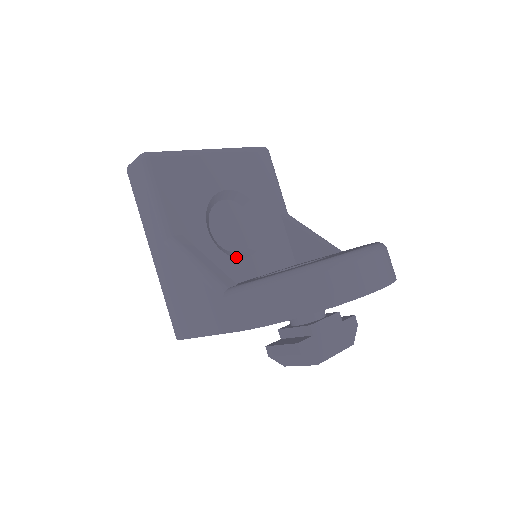
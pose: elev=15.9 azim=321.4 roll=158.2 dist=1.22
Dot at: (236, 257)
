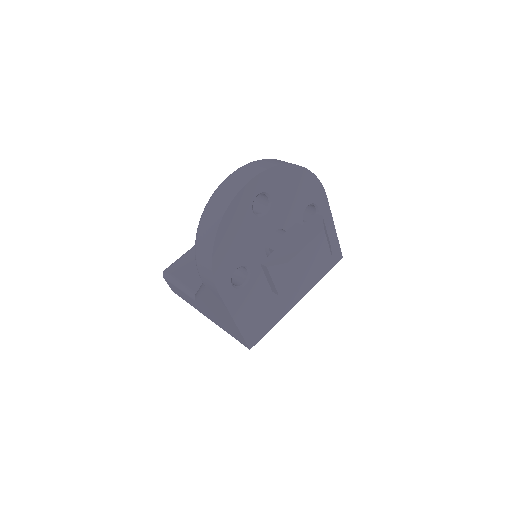
Dot at: occluded
